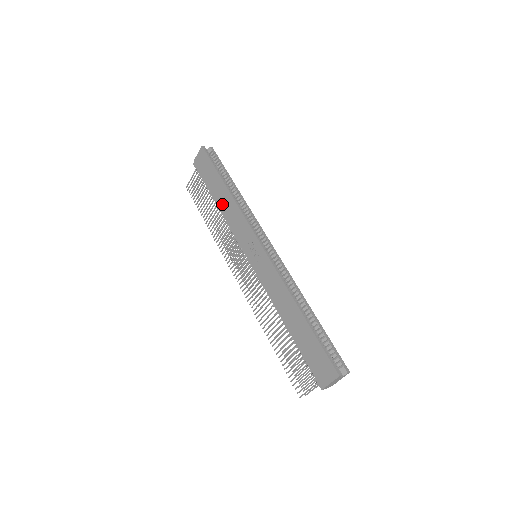
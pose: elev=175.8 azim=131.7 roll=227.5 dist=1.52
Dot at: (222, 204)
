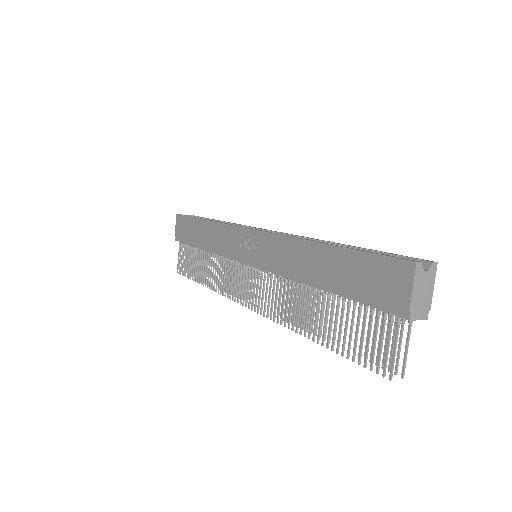
Dot at: (206, 241)
